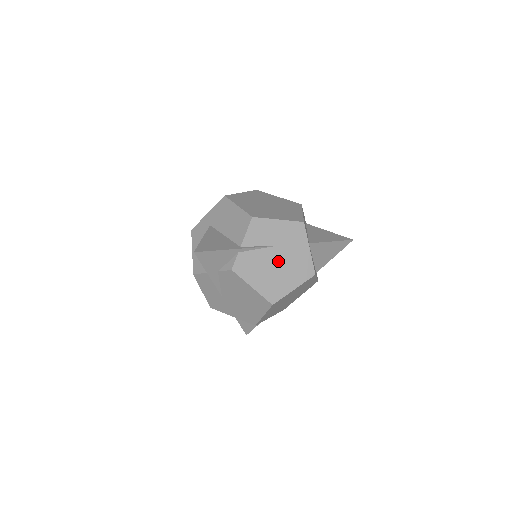
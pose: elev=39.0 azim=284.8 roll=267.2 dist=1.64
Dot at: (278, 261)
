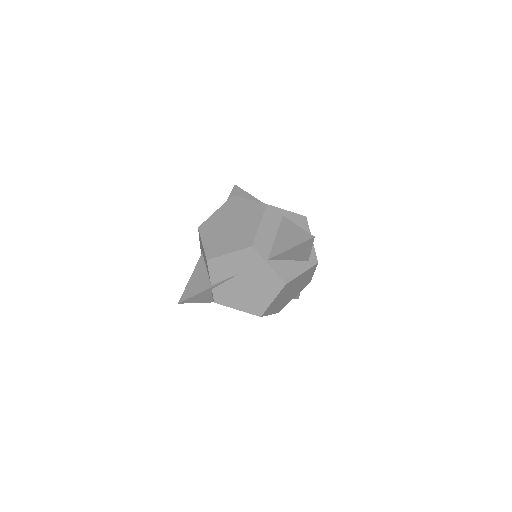
Dot at: (247, 285)
